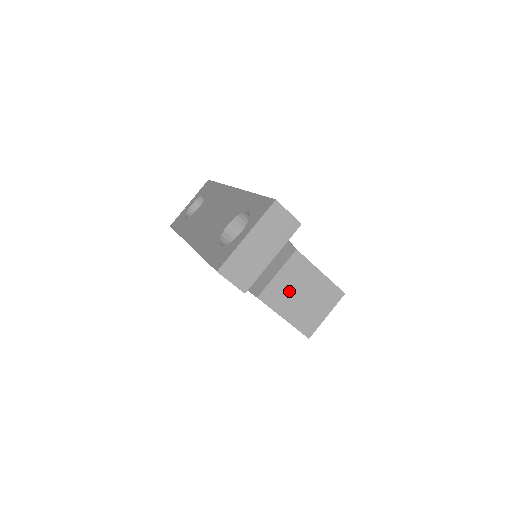
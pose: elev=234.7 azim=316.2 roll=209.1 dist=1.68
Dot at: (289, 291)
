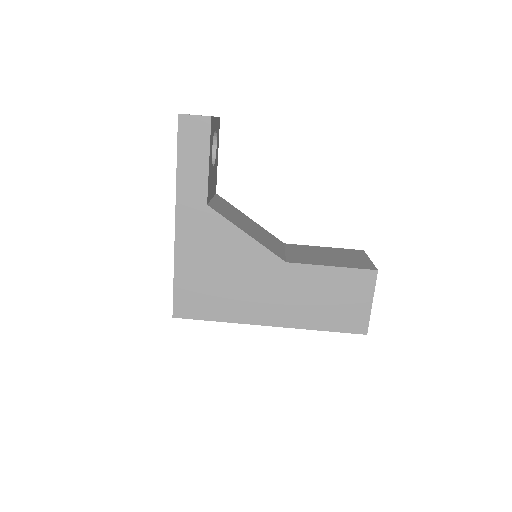
Dot at: (311, 256)
